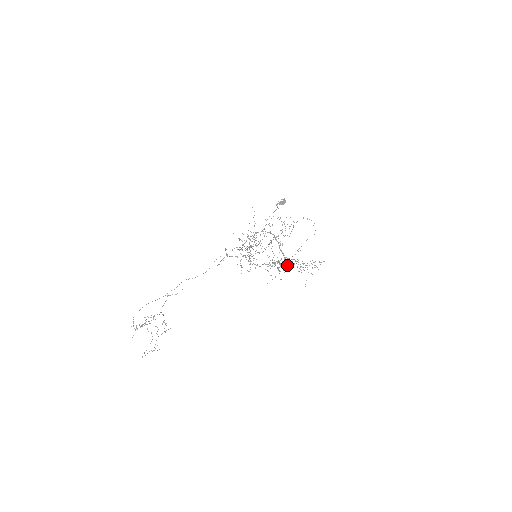
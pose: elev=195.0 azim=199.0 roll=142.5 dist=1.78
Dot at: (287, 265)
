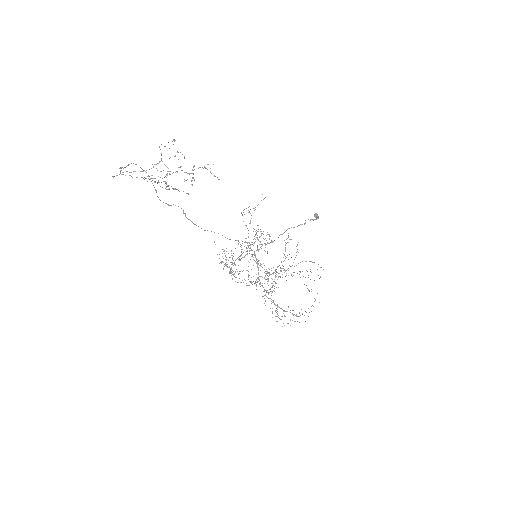
Dot at: occluded
